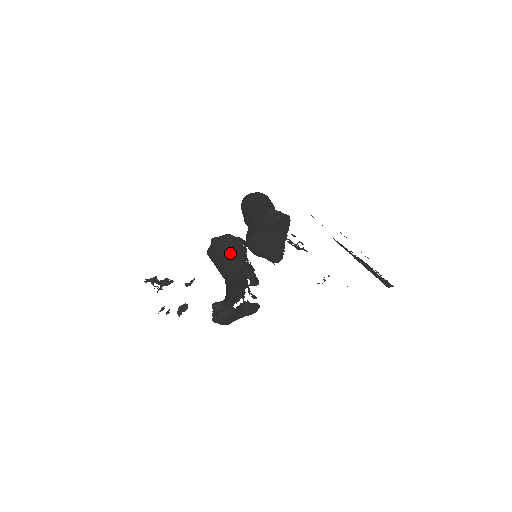
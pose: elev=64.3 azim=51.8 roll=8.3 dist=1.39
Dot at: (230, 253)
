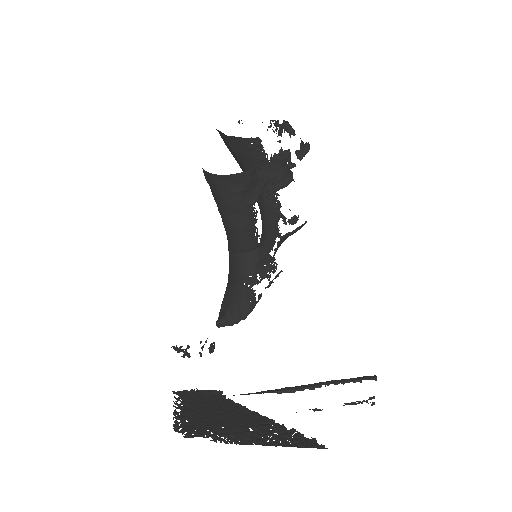
Dot at: (244, 169)
